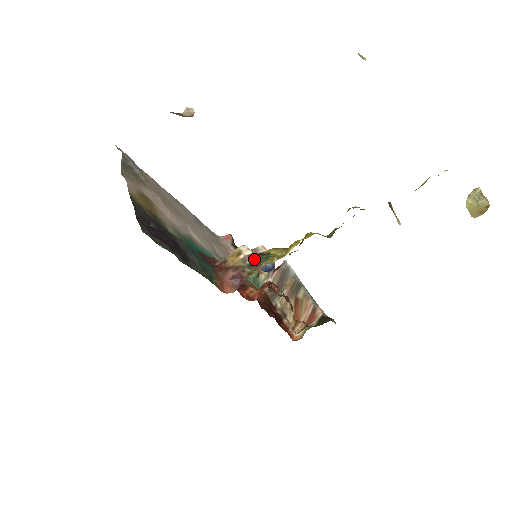
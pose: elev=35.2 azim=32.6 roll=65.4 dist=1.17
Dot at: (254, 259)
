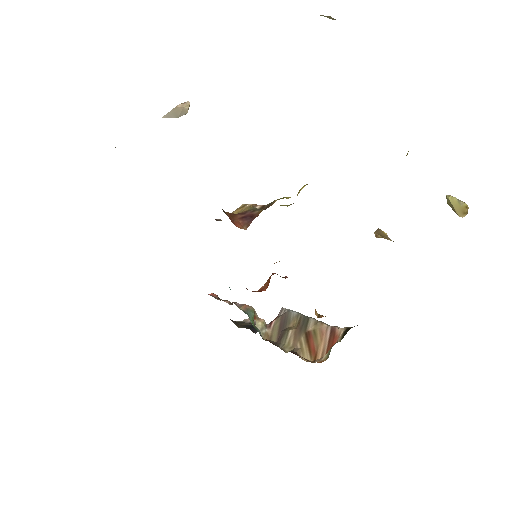
Dot at: (263, 206)
